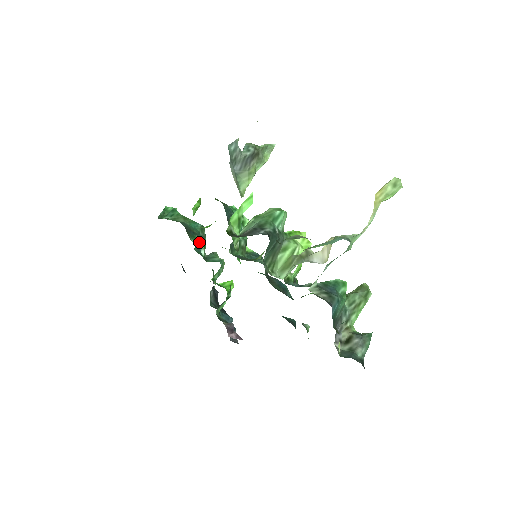
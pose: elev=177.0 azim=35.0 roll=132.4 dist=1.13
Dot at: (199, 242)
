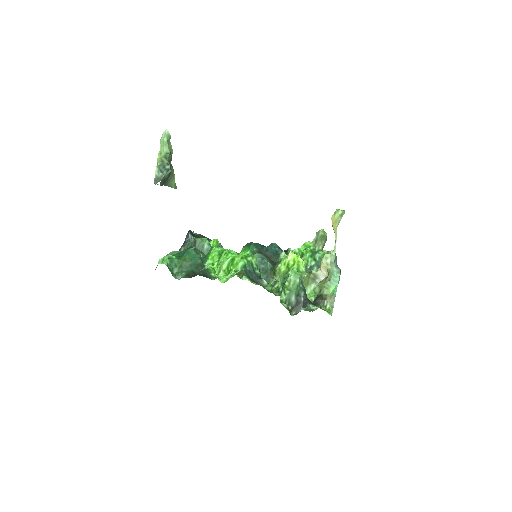
Dot at: occluded
